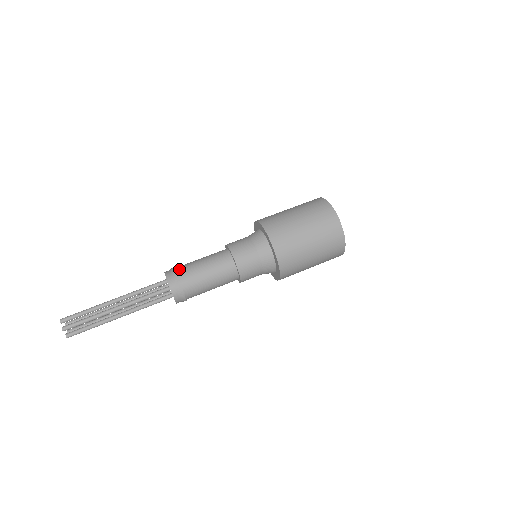
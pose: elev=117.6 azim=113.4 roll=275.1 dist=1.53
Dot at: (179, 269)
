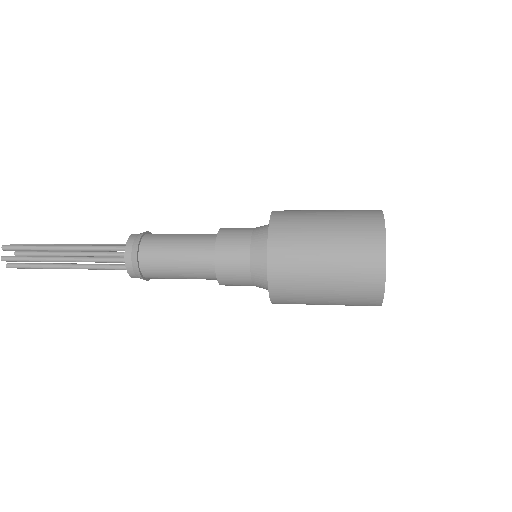
Dot at: occluded
